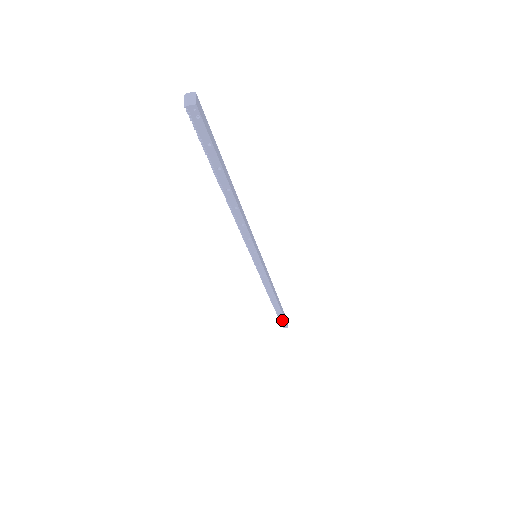
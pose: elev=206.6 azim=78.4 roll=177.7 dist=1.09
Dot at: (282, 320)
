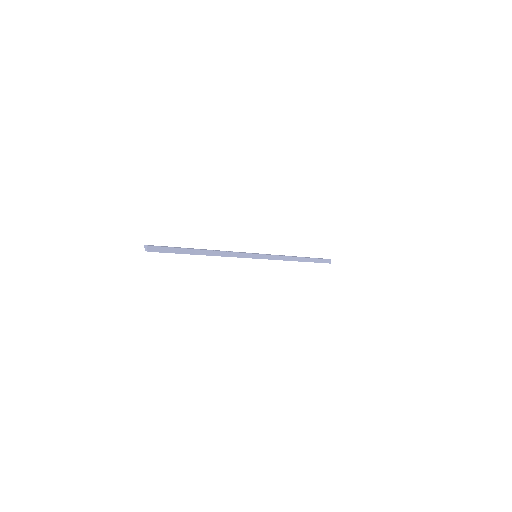
Dot at: (320, 262)
